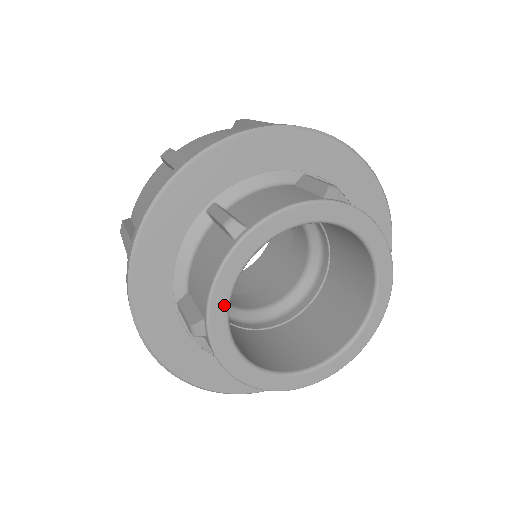
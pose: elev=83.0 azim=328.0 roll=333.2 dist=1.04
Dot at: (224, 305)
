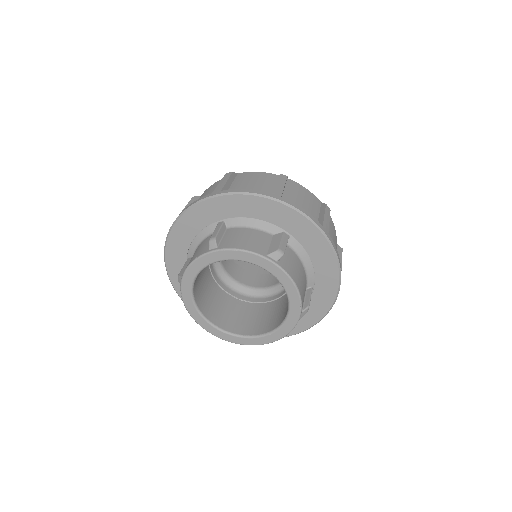
Dot at: (192, 277)
